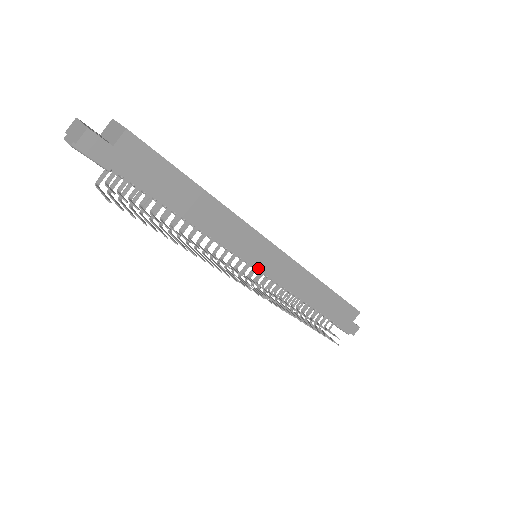
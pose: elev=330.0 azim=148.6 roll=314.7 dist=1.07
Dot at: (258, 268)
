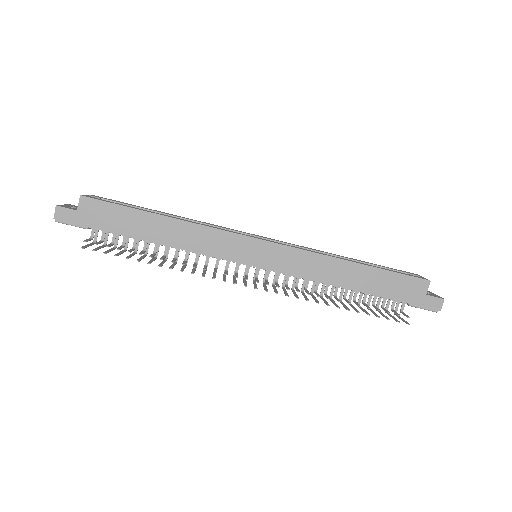
Dot at: (253, 265)
